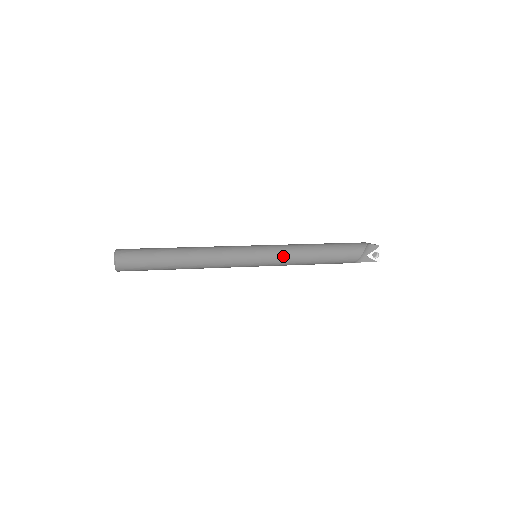
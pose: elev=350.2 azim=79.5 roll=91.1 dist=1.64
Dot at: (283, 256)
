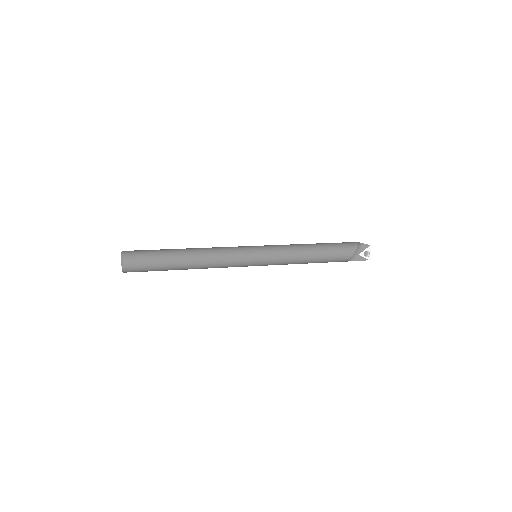
Dot at: (282, 254)
